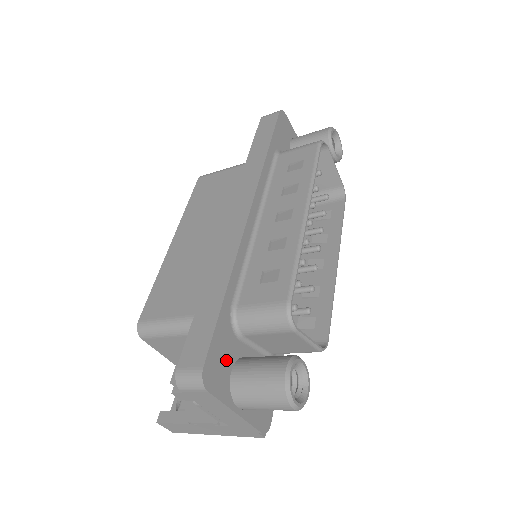
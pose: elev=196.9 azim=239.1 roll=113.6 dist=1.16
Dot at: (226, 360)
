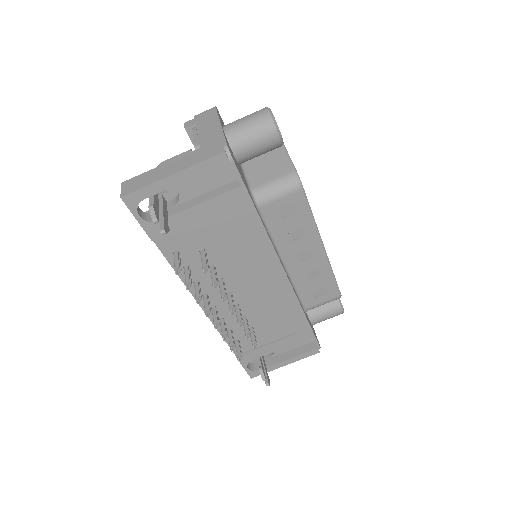
Dot at: occluded
